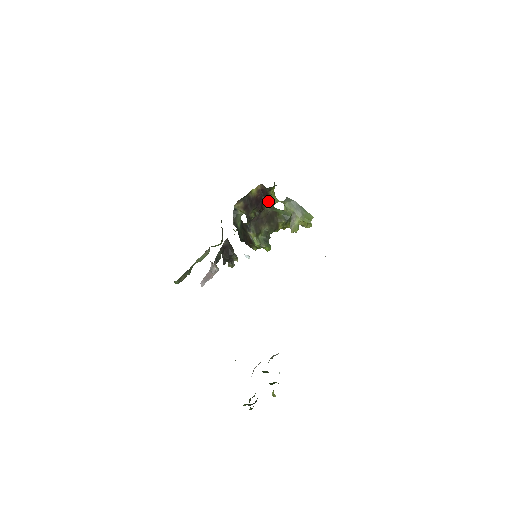
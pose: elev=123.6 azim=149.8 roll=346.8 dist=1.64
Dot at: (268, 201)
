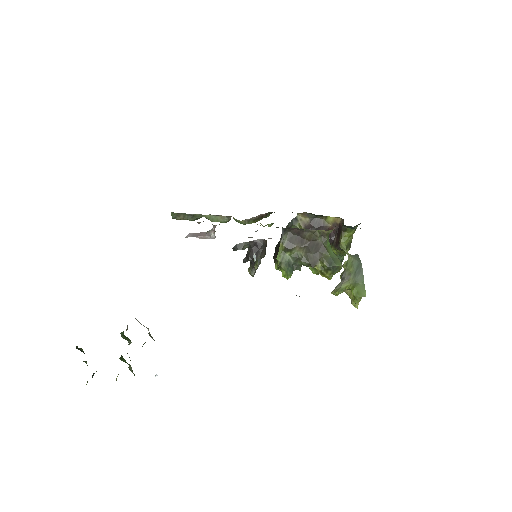
Dot at: (337, 243)
